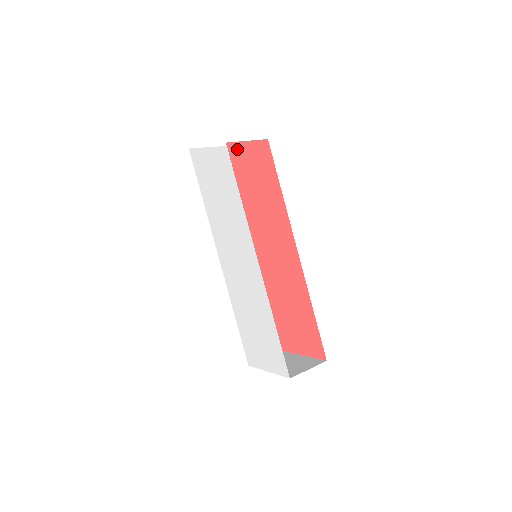
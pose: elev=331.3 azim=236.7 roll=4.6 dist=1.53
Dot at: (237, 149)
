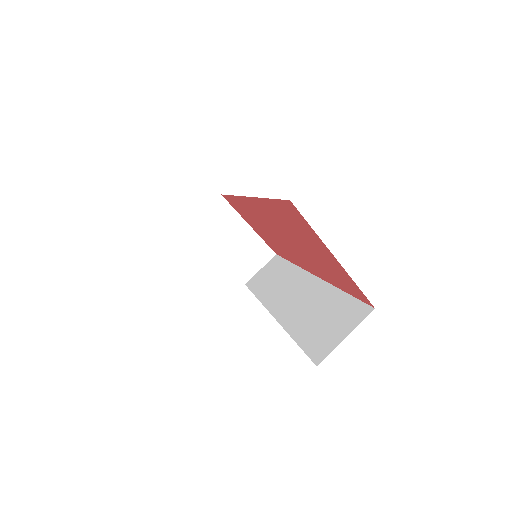
Dot at: (309, 230)
